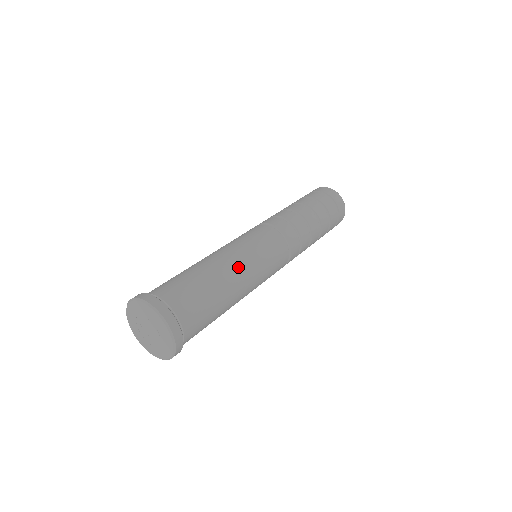
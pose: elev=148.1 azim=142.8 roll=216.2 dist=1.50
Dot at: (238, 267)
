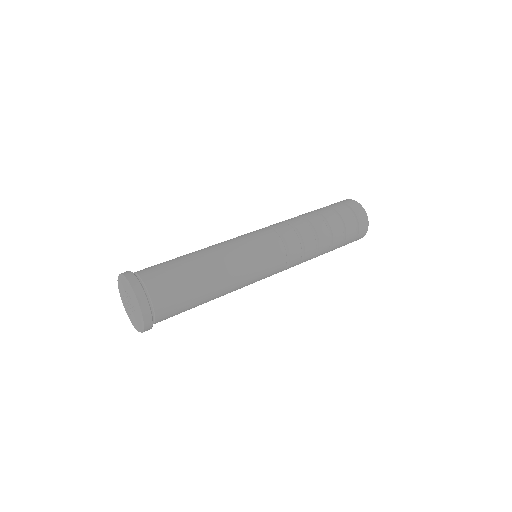
Dot at: (230, 286)
